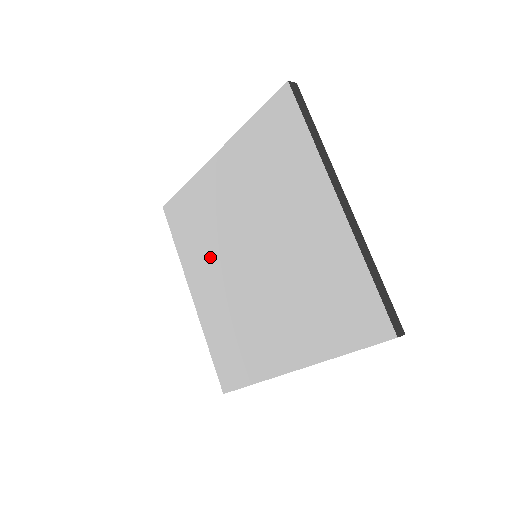
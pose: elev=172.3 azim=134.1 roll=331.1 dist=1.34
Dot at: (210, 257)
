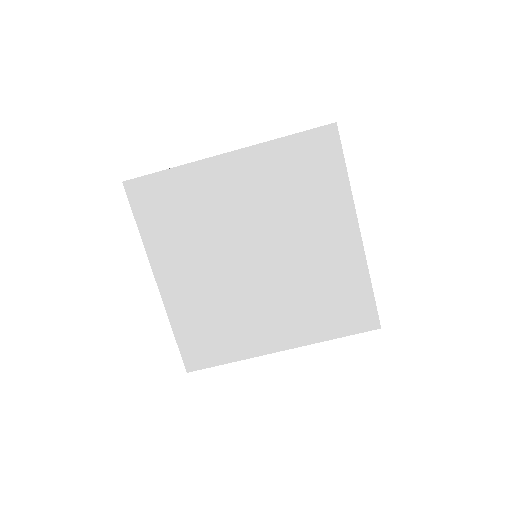
Dot at: (197, 249)
